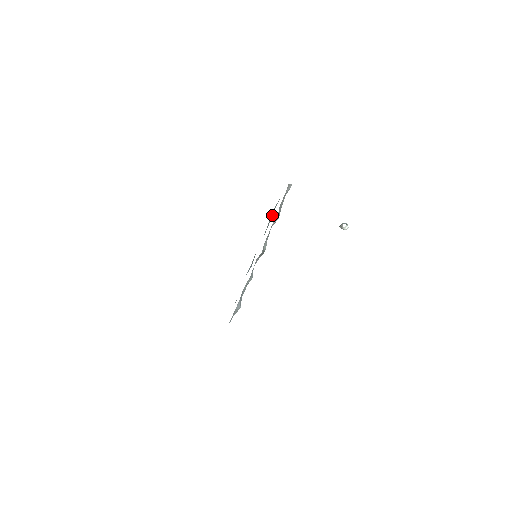
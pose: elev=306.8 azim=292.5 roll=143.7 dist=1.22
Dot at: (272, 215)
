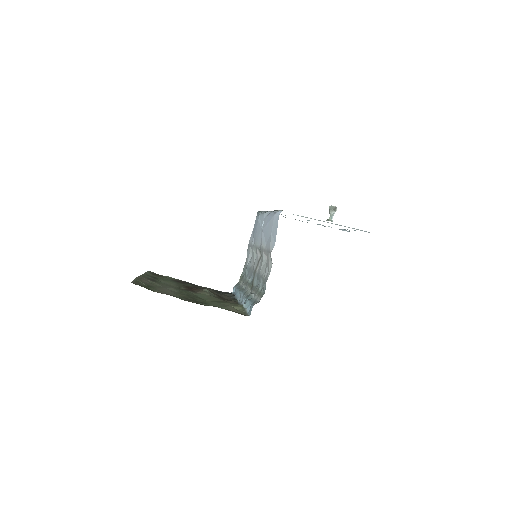
Dot at: (259, 283)
